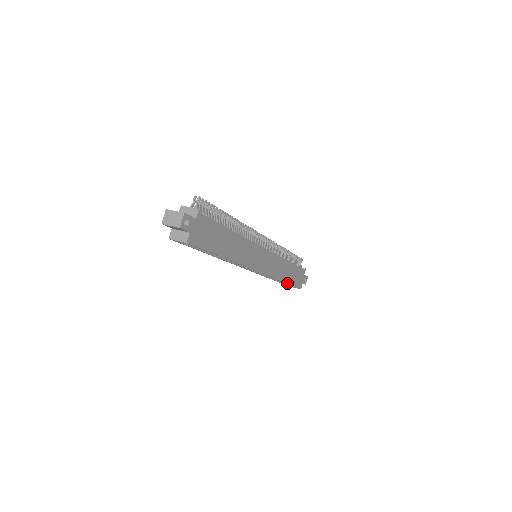
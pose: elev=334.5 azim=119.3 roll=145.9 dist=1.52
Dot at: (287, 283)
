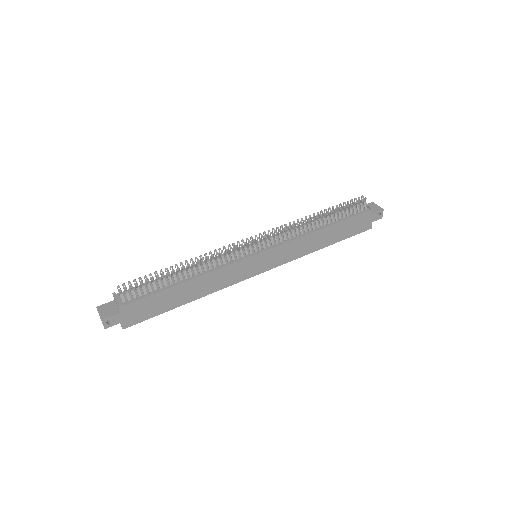
Dot at: (332, 243)
